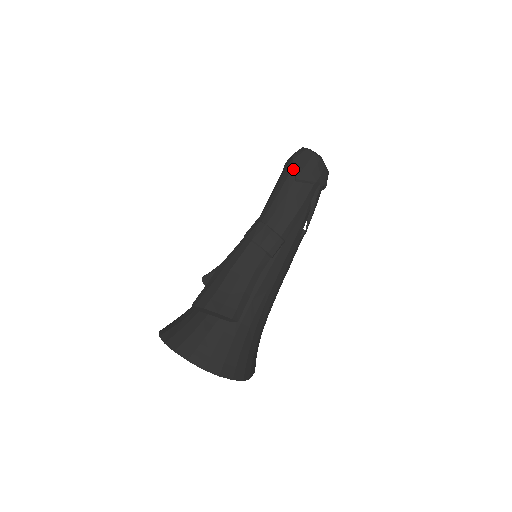
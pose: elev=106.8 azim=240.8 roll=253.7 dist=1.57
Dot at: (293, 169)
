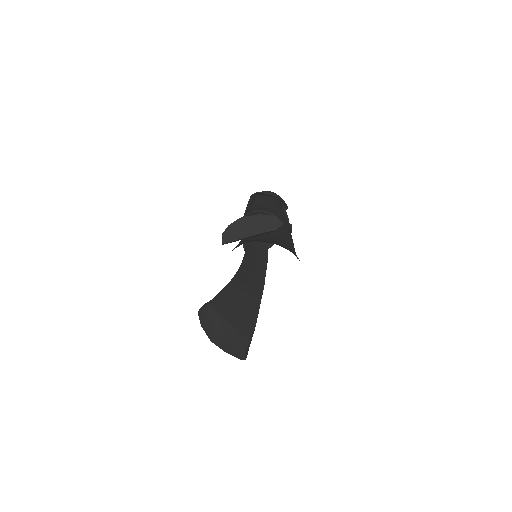
Dot at: (257, 193)
